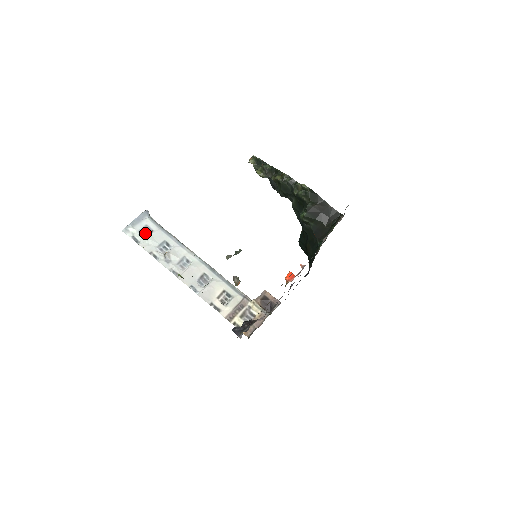
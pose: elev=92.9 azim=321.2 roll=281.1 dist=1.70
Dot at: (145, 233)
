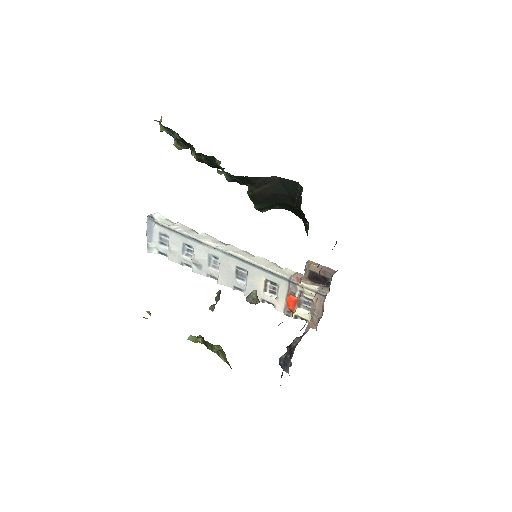
Dot at: (165, 242)
